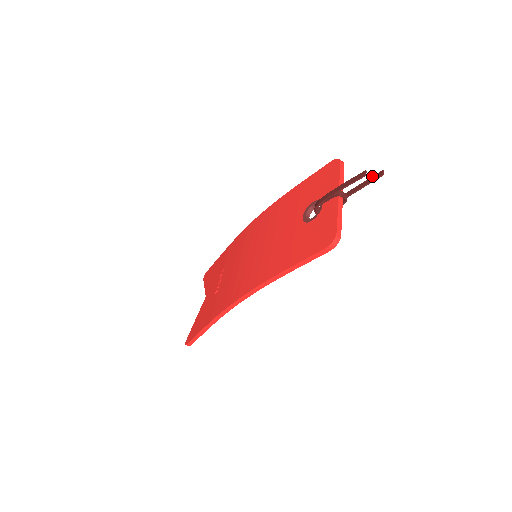
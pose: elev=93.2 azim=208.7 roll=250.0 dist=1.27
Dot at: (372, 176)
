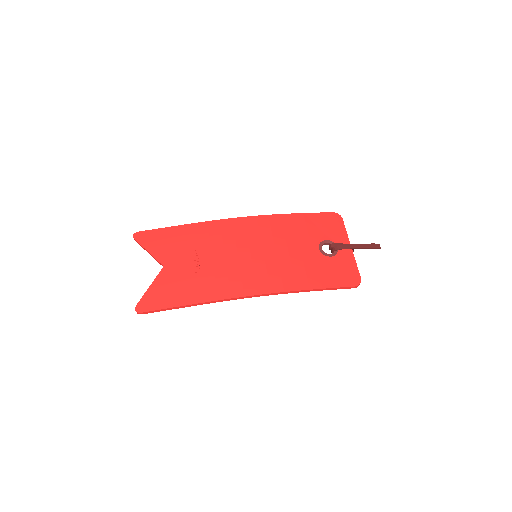
Dot at: occluded
